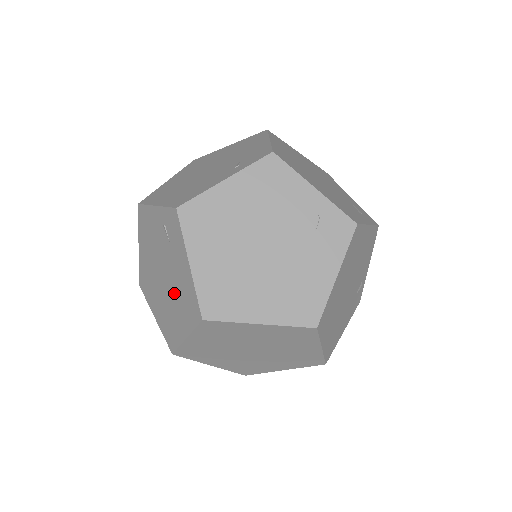
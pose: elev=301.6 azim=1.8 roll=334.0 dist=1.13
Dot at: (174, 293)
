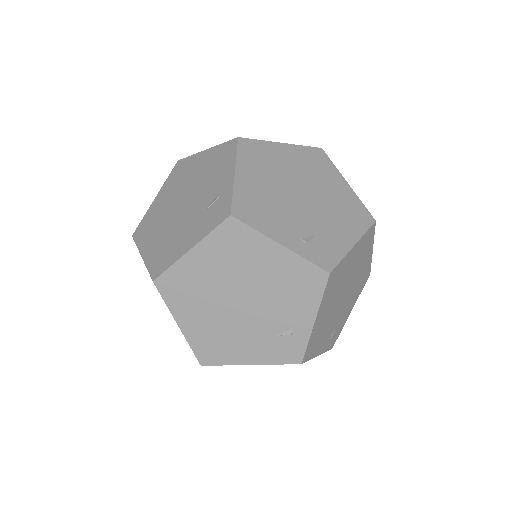
Dot at: occluded
